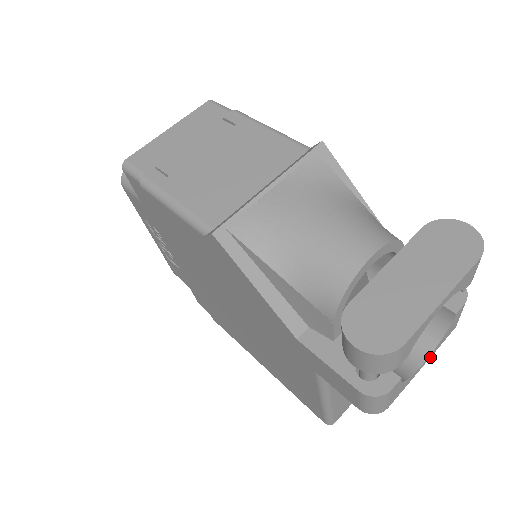
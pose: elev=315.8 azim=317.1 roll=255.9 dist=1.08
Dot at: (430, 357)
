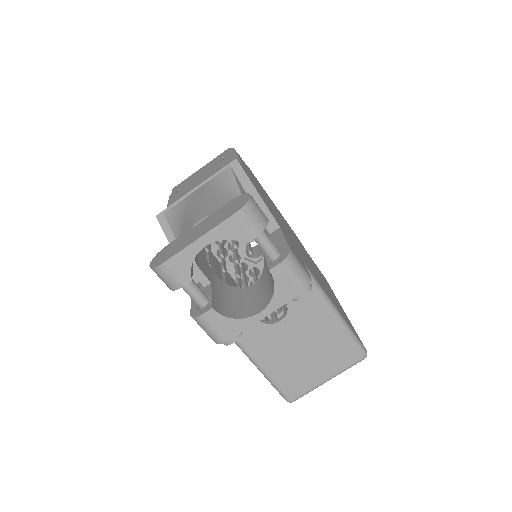
Dot at: occluded
